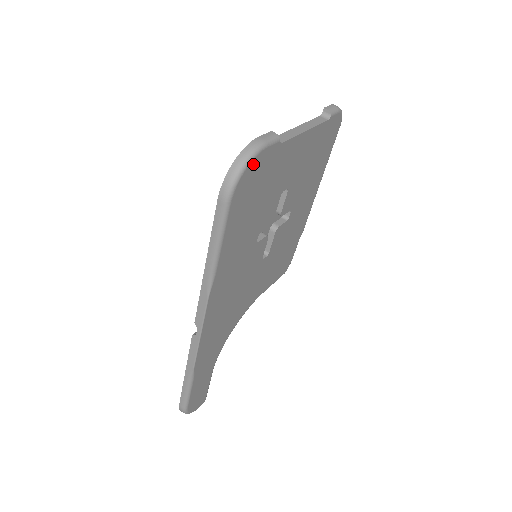
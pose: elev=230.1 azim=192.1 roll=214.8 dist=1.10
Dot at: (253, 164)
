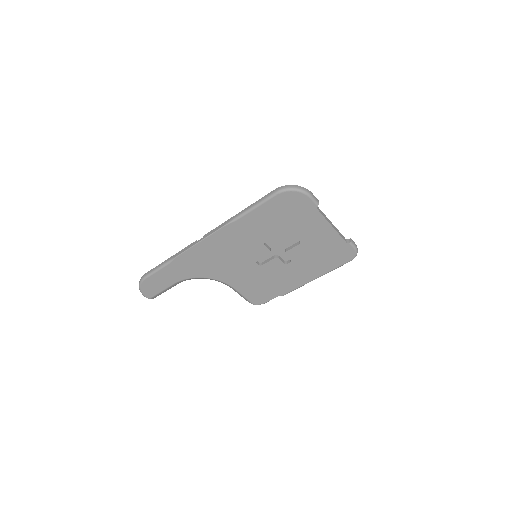
Dot at: (299, 195)
